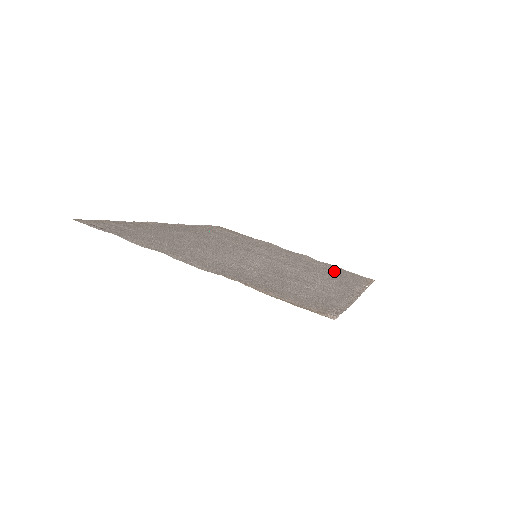
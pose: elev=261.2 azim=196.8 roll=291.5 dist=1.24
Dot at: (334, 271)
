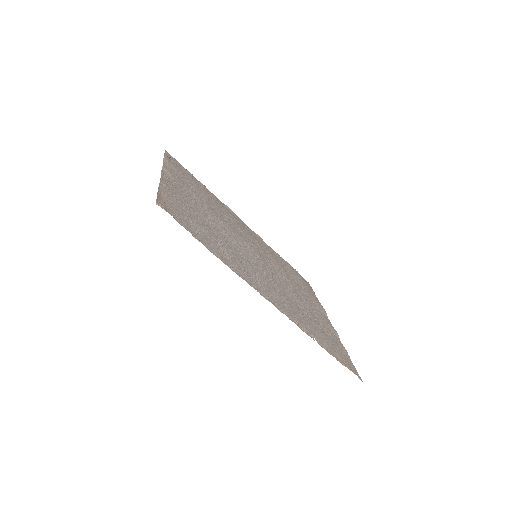
Dot at: (321, 331)
